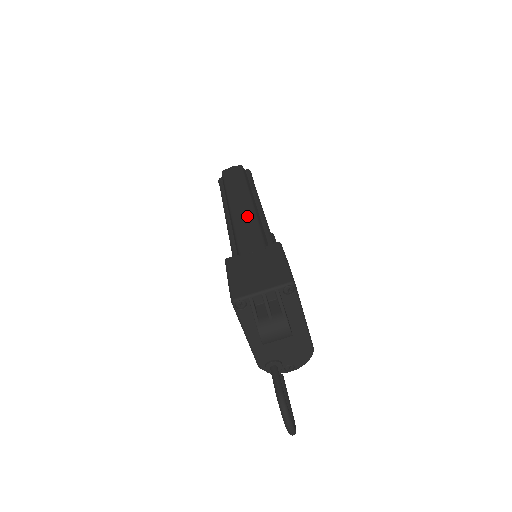
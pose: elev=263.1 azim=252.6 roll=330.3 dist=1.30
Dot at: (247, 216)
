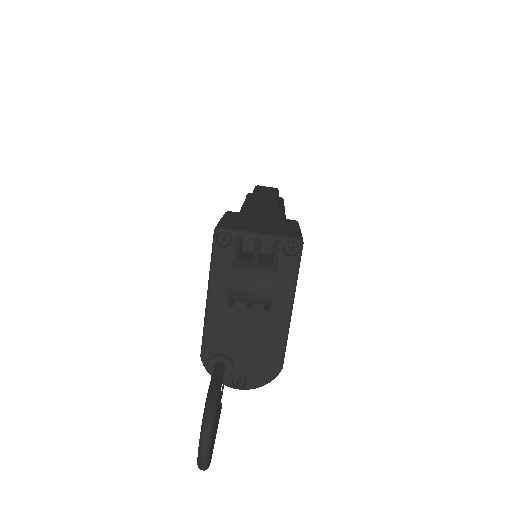
Dot at: (268, 203)
